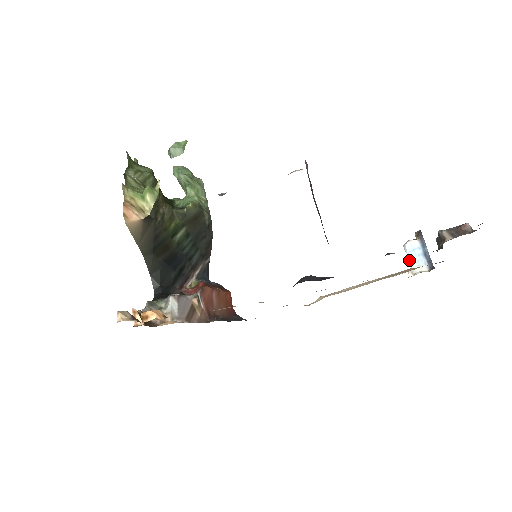
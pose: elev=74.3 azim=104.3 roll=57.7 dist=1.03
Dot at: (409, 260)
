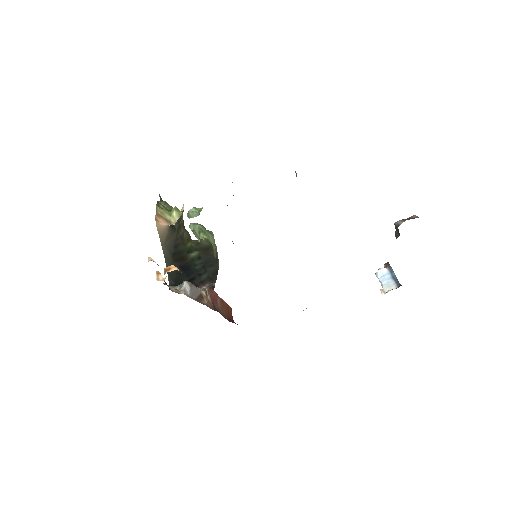
Dot at: (381, 283)
